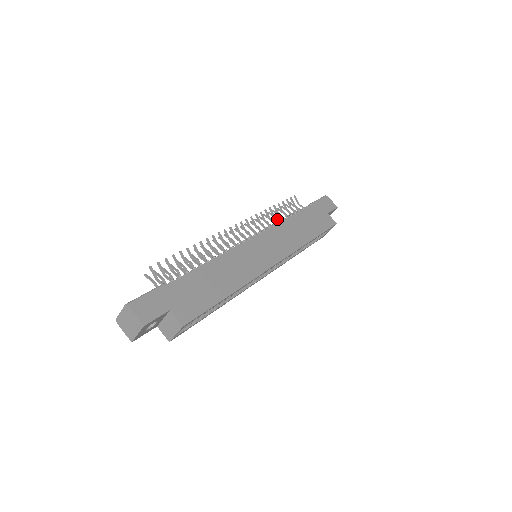
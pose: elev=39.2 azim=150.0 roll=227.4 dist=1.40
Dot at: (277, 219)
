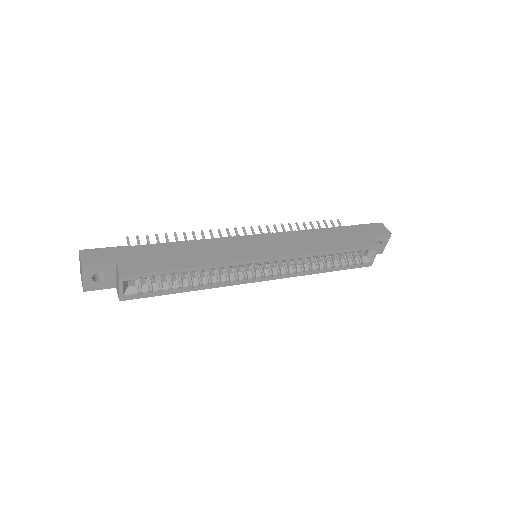
Dot at: occluded
